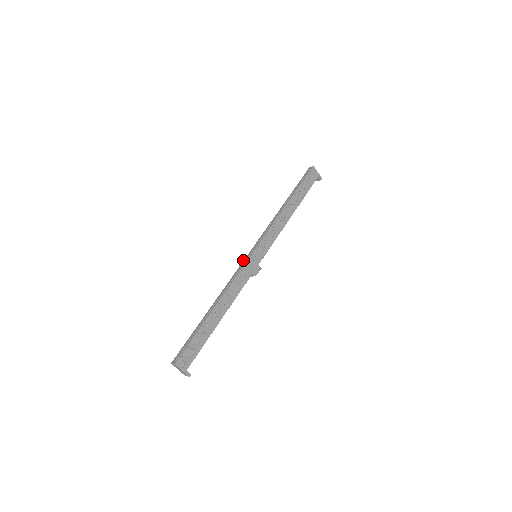
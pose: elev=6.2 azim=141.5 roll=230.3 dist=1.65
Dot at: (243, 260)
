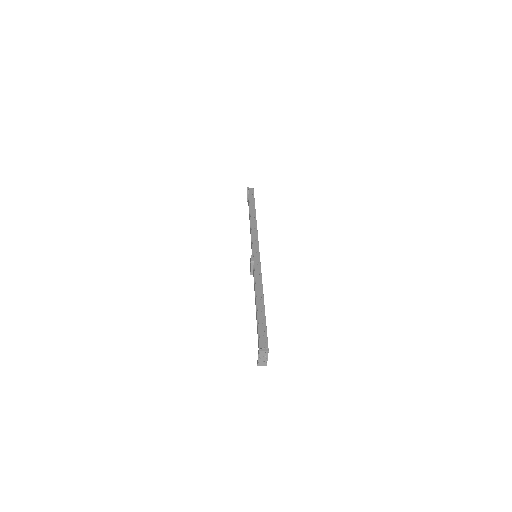
Dot at: (253, 257)
